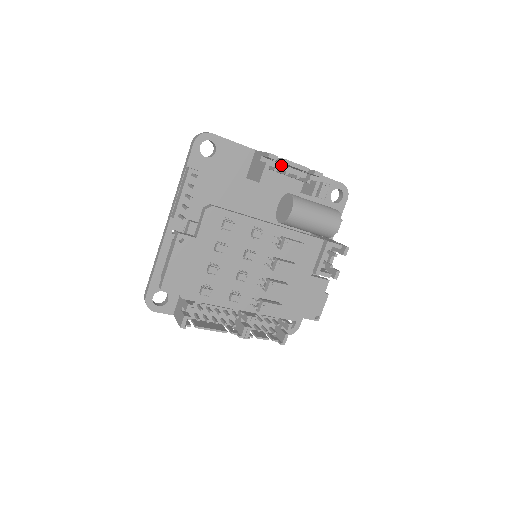
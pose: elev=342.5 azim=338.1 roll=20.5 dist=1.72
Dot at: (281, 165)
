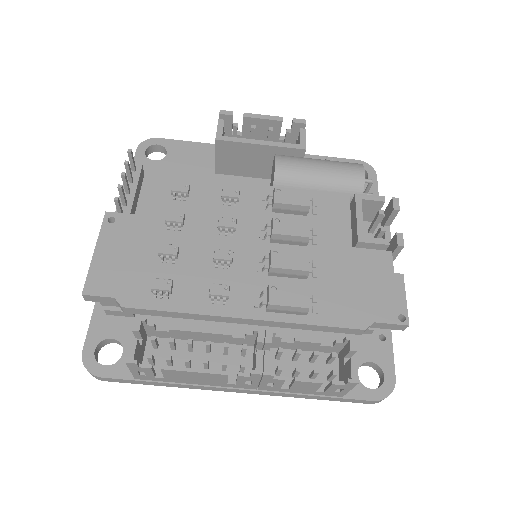
Dot at: occluded
